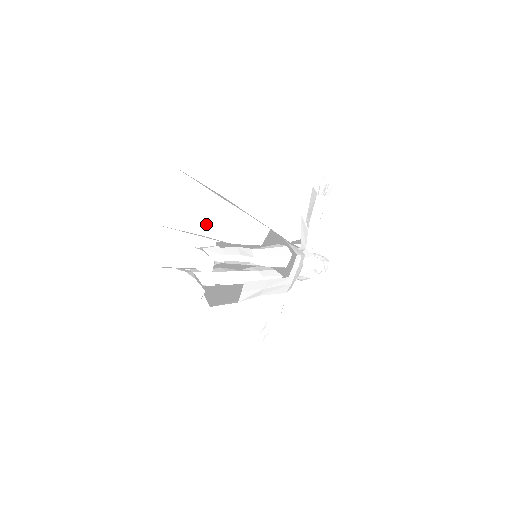
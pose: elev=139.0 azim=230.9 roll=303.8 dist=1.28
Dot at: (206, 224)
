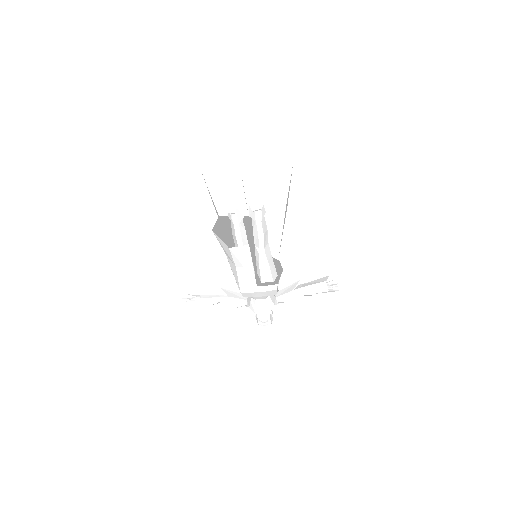
Dot at: occluded
